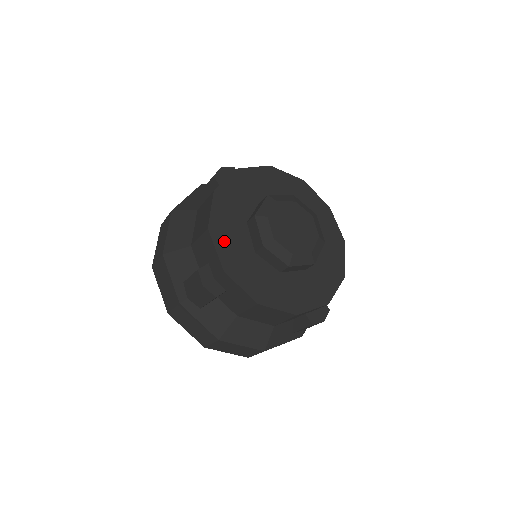
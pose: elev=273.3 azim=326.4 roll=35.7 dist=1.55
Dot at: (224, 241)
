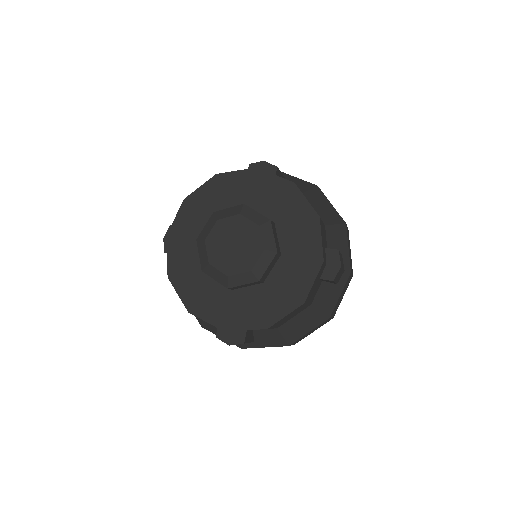
Dot at: (187, 216)
